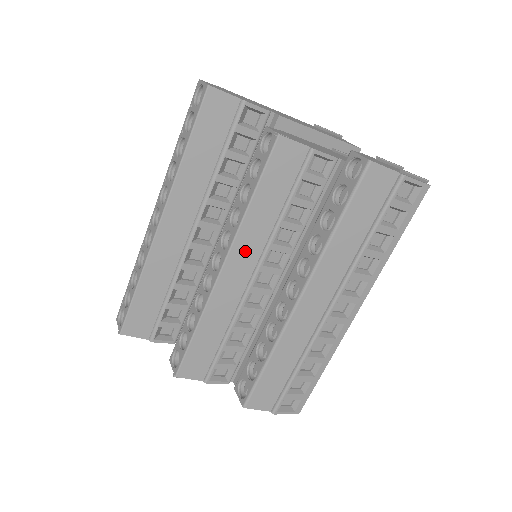
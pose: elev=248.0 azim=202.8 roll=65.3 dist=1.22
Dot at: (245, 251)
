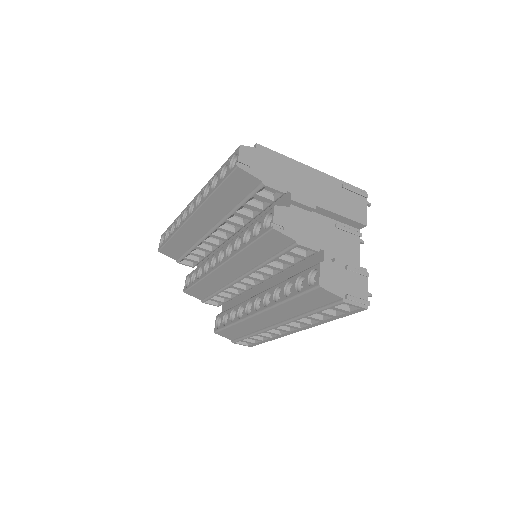
Dot at: (238, 265)
